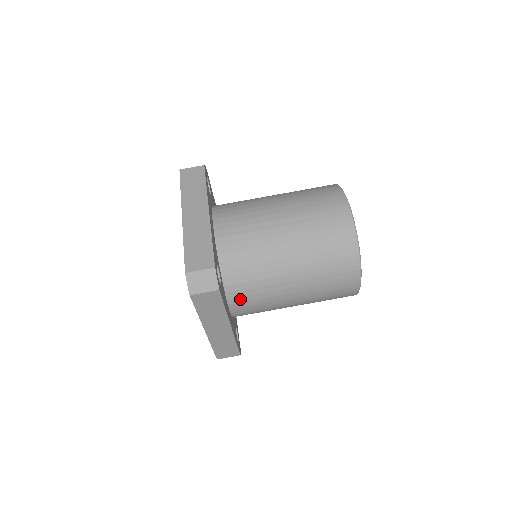
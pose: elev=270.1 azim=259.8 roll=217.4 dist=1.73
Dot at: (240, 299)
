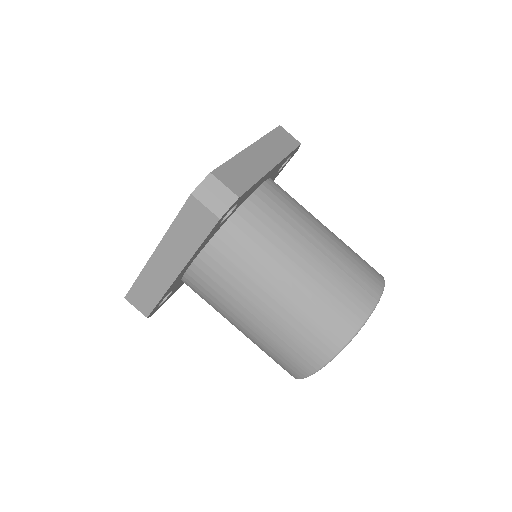
Dot at: (213, 263)
